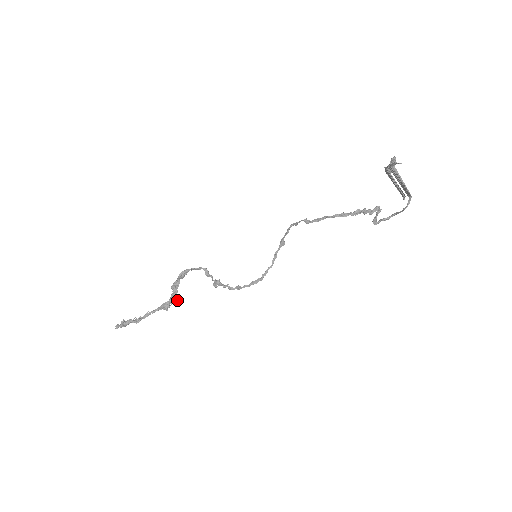
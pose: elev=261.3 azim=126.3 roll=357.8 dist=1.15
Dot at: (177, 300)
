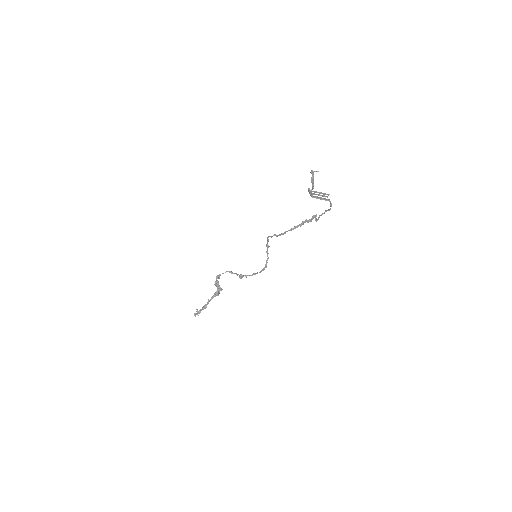
Dot at: (222, 289)
